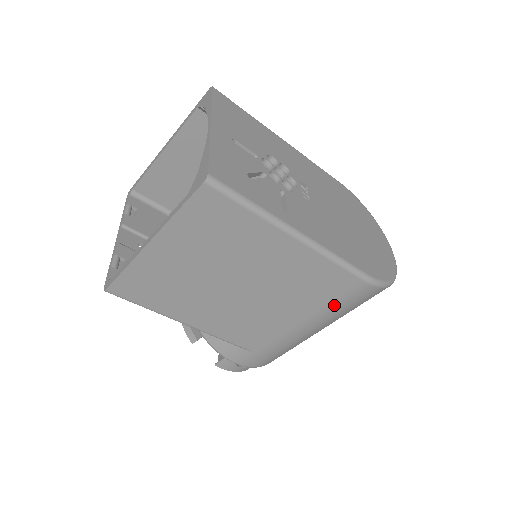
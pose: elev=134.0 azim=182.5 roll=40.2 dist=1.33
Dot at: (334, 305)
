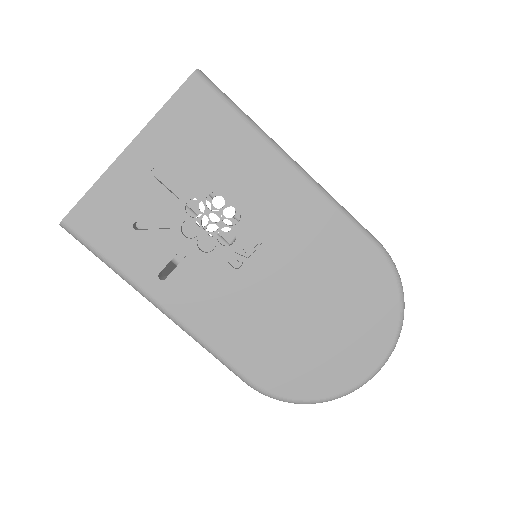
Dot at: occluded
